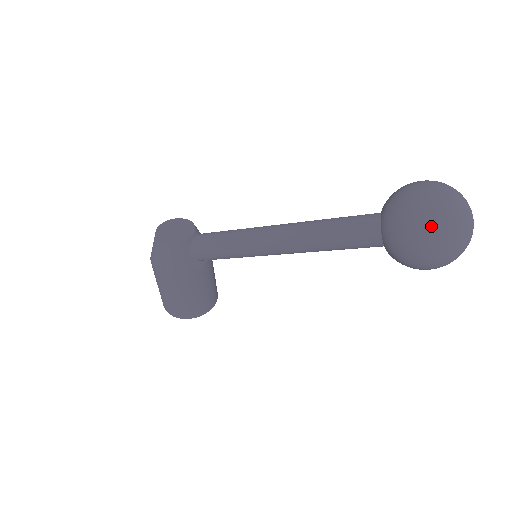
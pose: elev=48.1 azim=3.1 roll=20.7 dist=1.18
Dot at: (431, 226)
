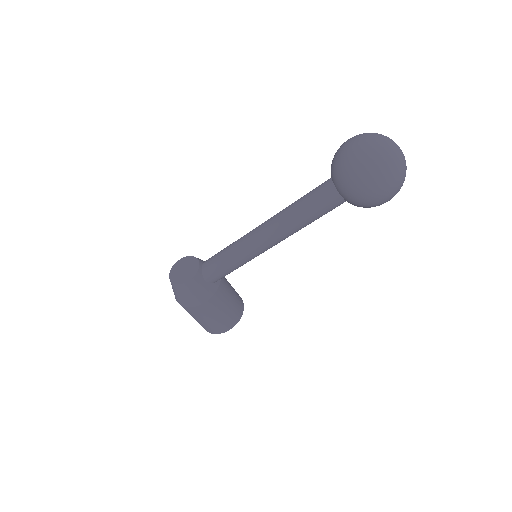
Dot at: (372, 173)
